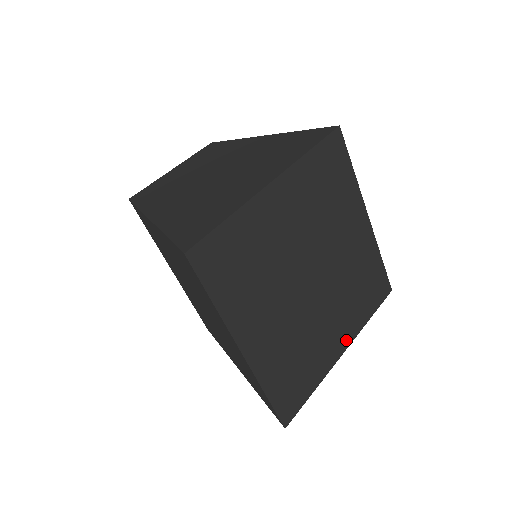
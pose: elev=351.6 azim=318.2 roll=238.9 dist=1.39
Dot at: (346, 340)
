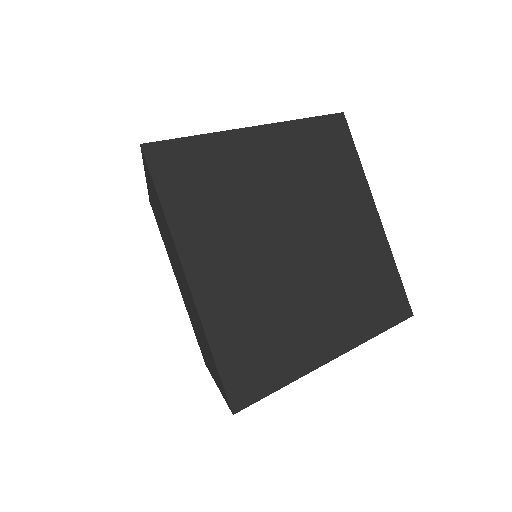
Dot at: (340, 344)
